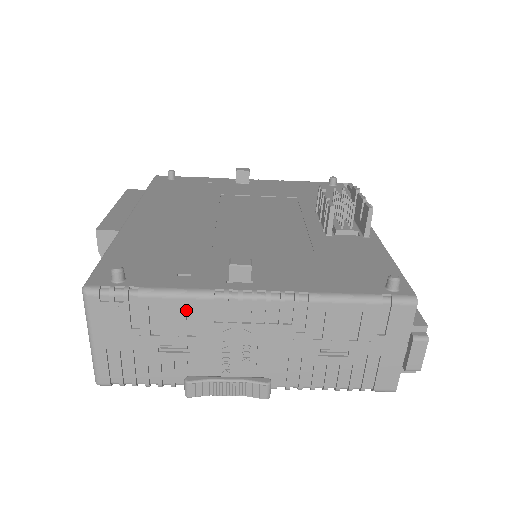
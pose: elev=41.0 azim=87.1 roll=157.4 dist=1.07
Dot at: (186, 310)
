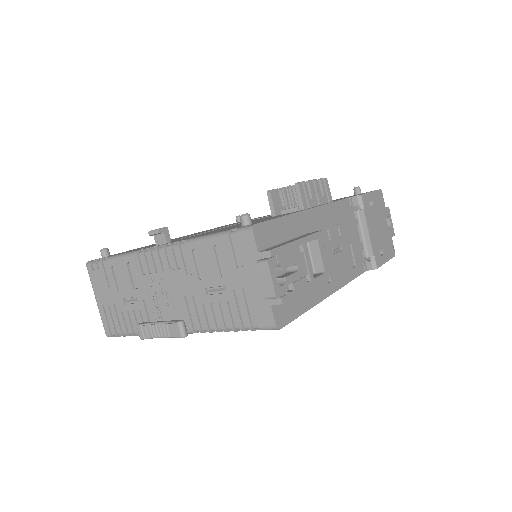
Dot at: (129, 268)
